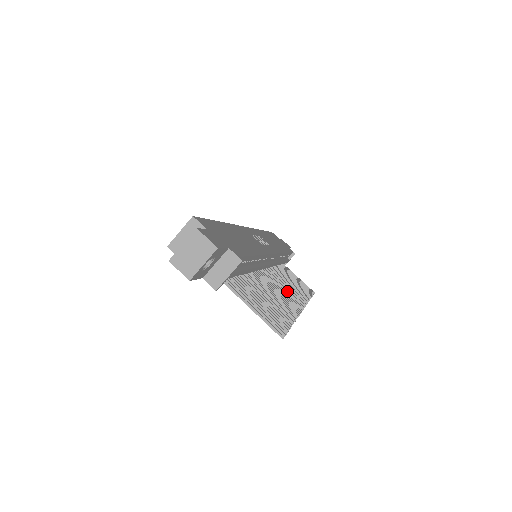
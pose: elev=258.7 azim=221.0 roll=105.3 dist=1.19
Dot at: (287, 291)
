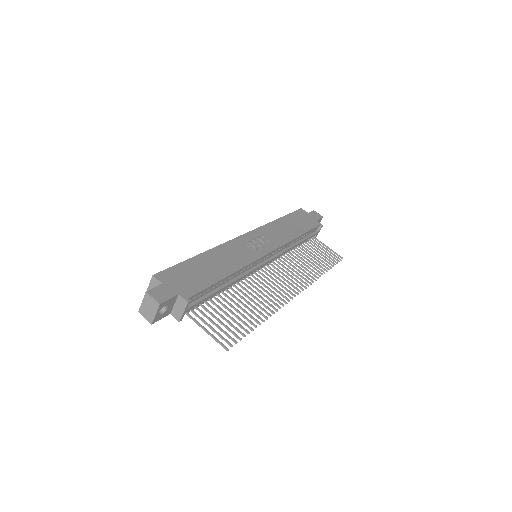
Dot at: (284, 282)
